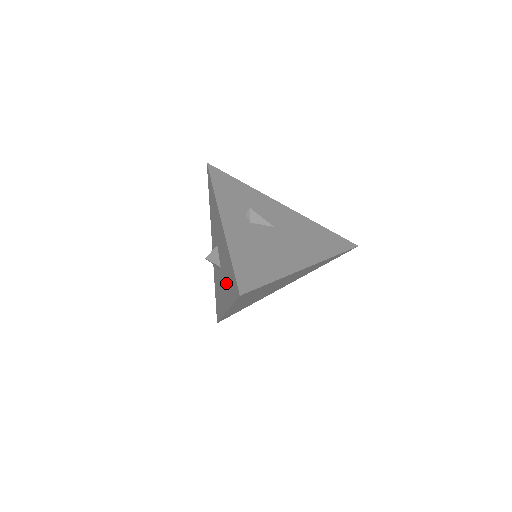
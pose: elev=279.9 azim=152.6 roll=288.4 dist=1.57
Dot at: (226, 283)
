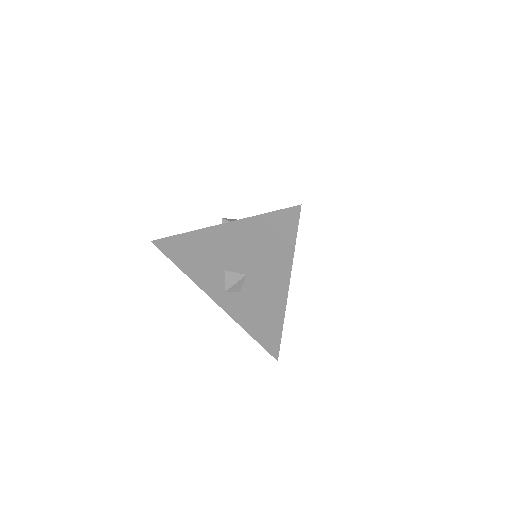
Dot at: (268, 260)
